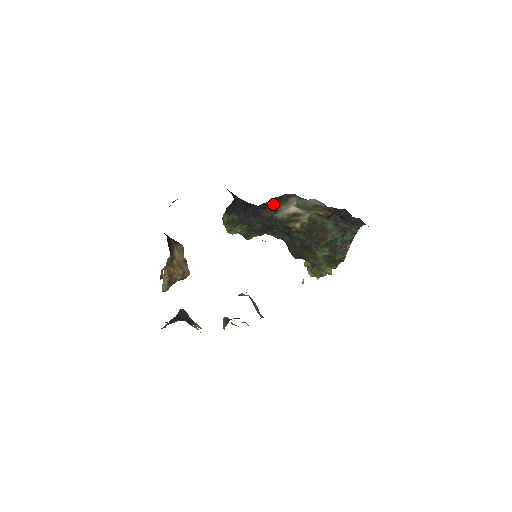
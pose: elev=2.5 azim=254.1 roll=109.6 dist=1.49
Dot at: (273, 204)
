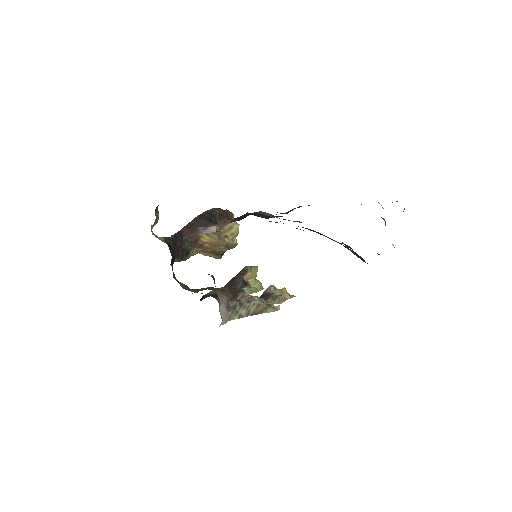
Dot at: occluded
